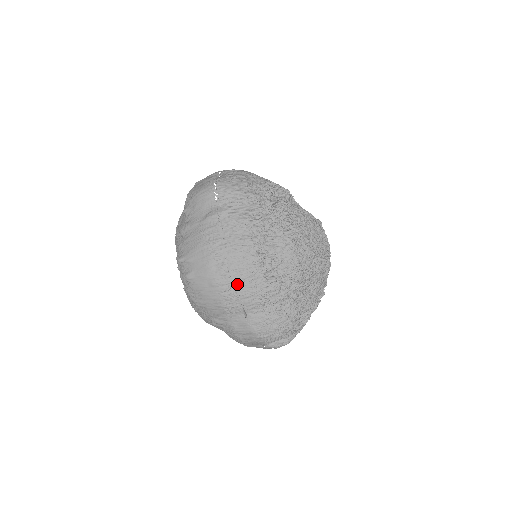
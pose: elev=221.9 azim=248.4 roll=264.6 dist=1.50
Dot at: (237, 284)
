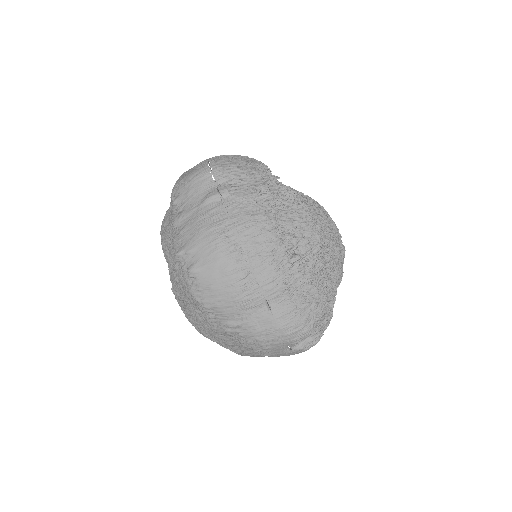
Dot at: (255, 268)
